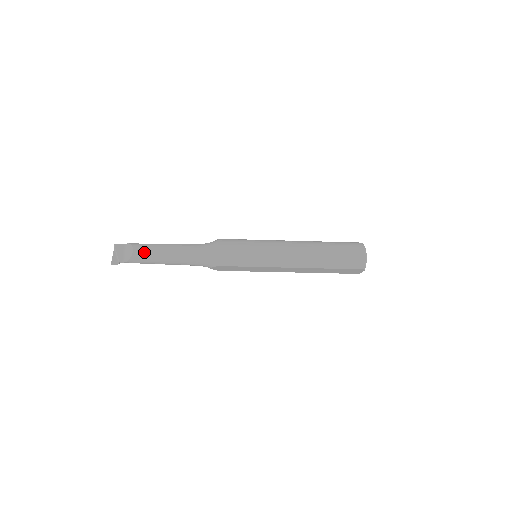
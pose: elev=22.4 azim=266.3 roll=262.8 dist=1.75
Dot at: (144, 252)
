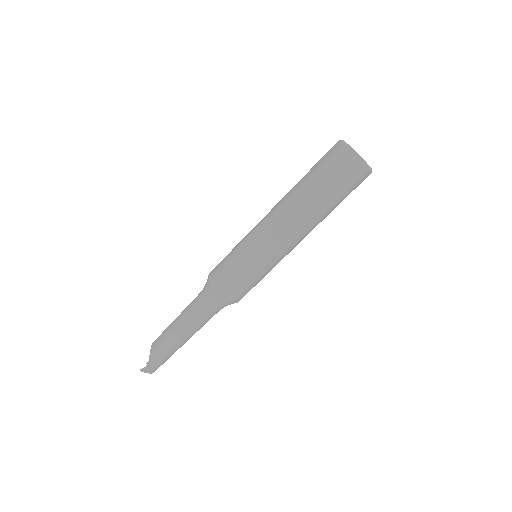
Dot at: (161, 334)
